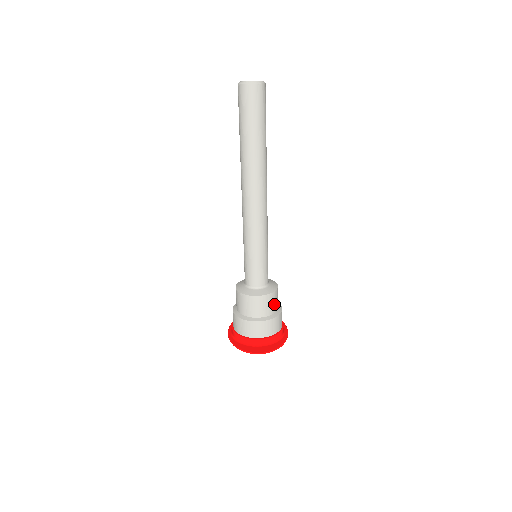
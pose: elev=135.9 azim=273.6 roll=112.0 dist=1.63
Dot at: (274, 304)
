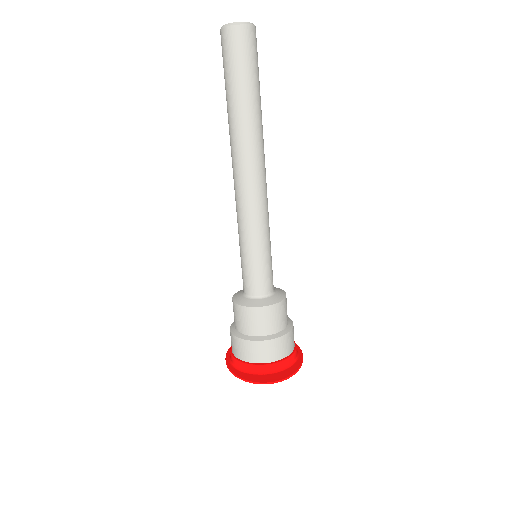
Dot at: (283, 317)
